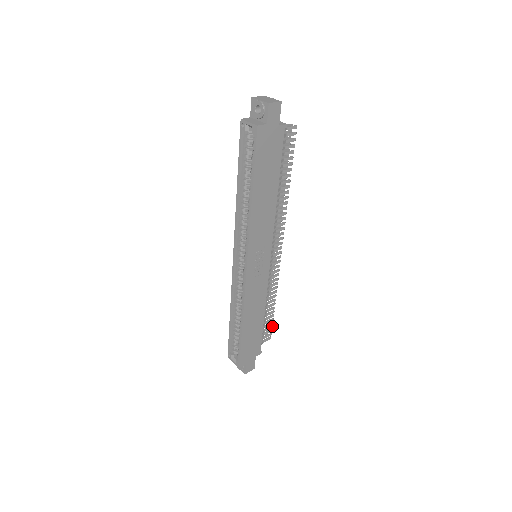
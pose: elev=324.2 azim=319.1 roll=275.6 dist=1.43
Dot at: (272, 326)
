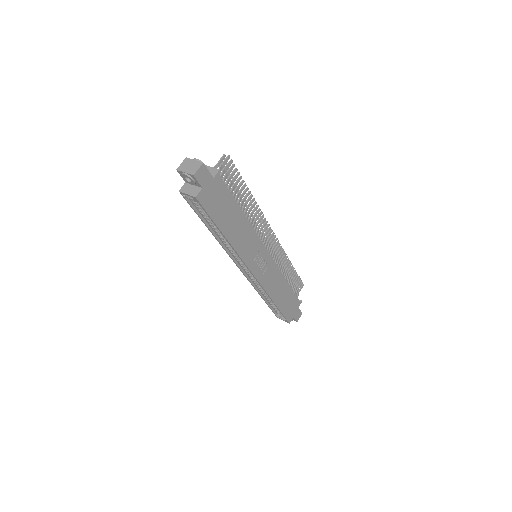
Dot at: (300, 278)
